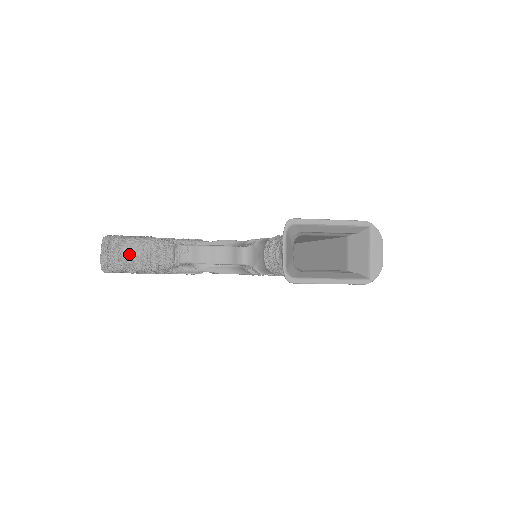
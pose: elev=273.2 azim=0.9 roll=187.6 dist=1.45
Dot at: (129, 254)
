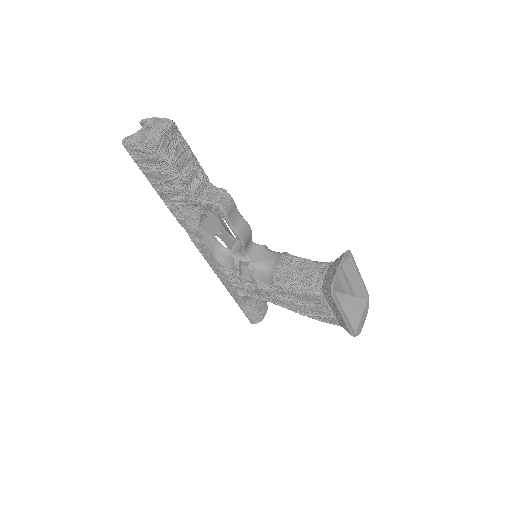
Dot at: (180, 155)
